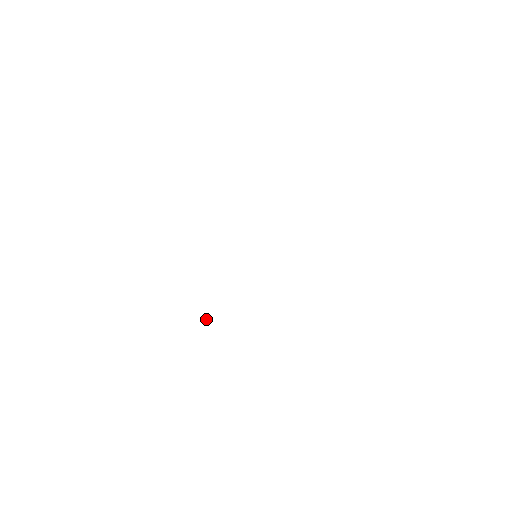
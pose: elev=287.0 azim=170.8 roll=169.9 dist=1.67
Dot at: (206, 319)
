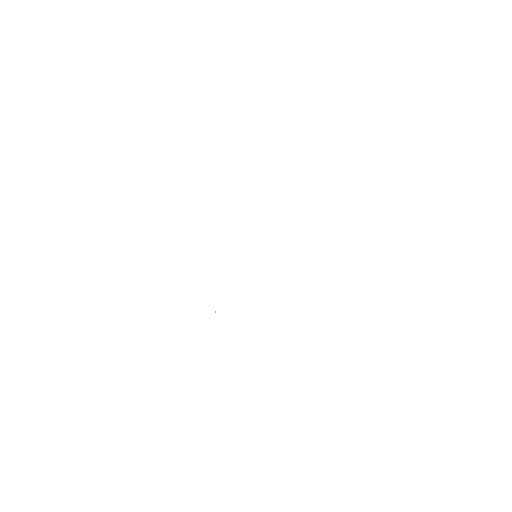
Dot at: (215, 312)
